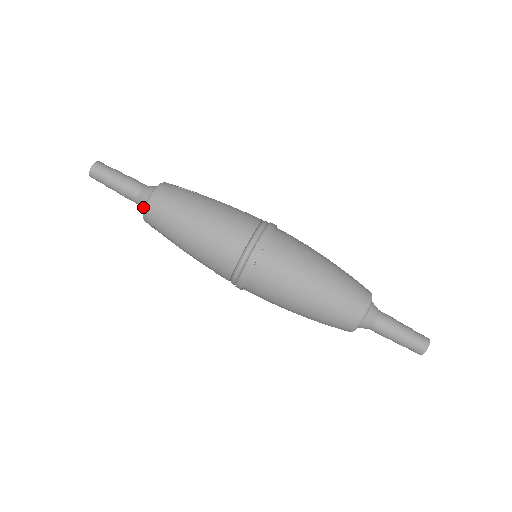
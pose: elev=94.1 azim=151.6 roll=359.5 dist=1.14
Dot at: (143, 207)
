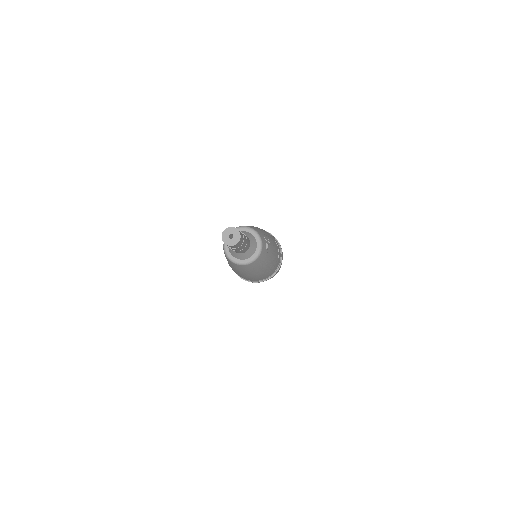
Dot at: (234, 256)
